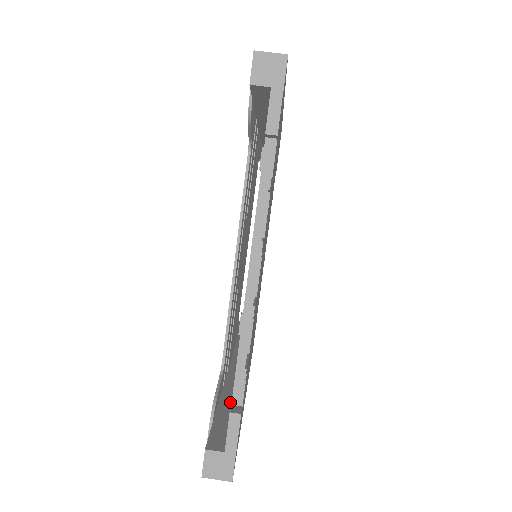
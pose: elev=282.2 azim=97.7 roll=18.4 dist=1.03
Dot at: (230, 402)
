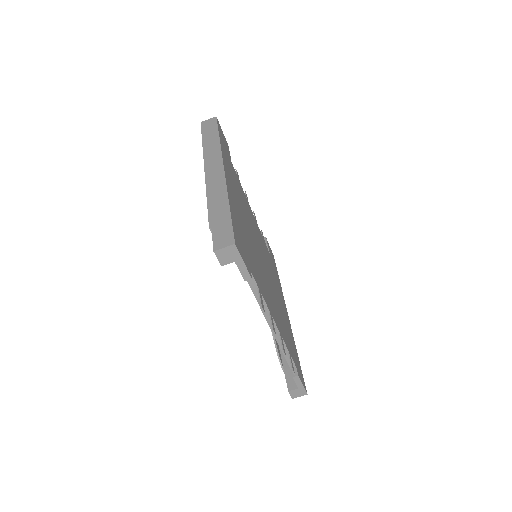
Dot at: occluded
